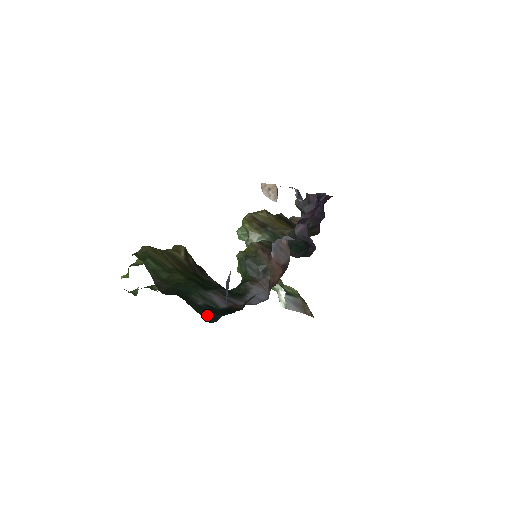
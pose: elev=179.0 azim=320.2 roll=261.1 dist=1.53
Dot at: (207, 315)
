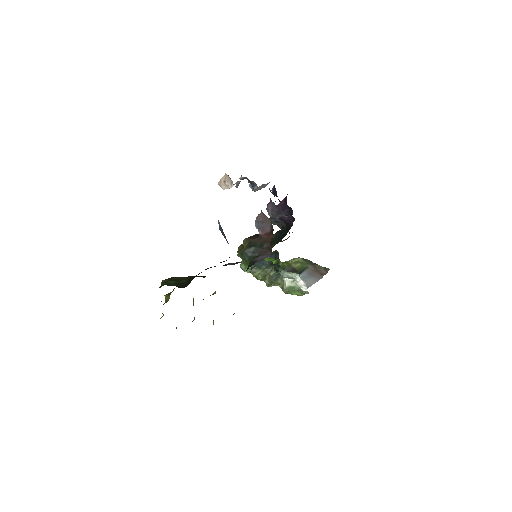
Dot at: (220, 262)
